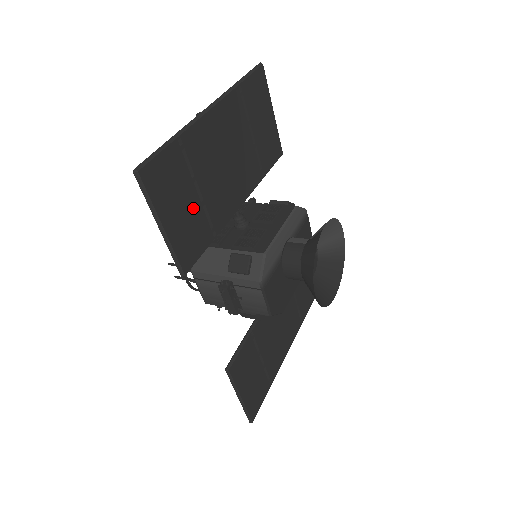
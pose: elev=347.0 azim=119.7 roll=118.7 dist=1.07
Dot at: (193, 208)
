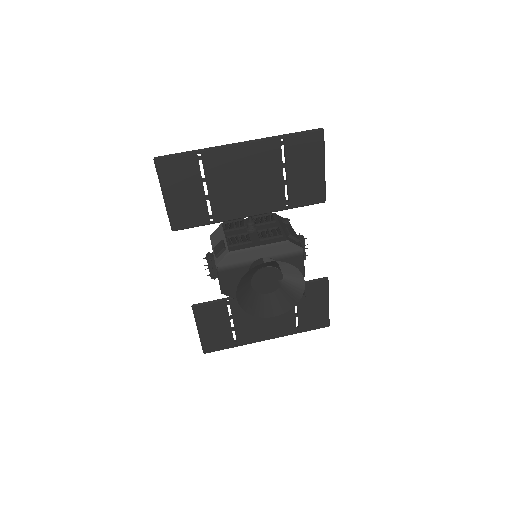
Dot at: (196, 197)
